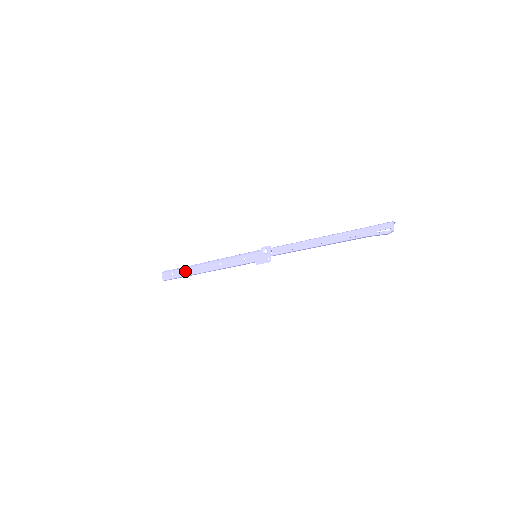
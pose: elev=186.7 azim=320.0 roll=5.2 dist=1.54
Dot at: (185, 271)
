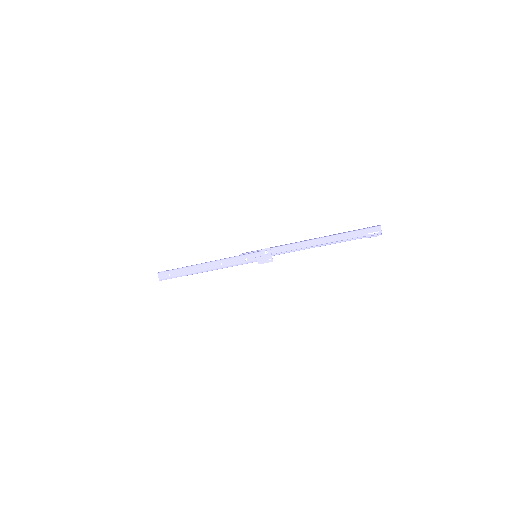
Dot at: (183, 272)
